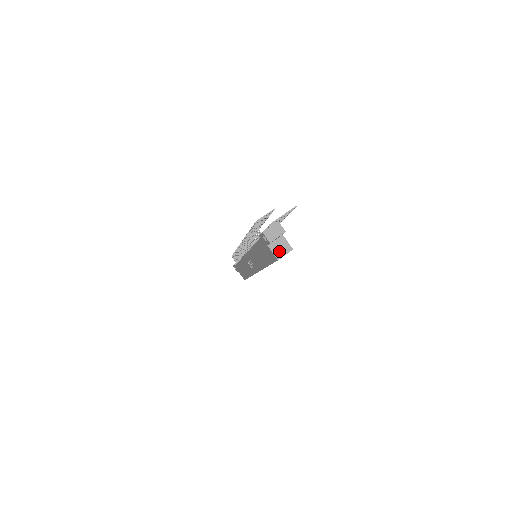
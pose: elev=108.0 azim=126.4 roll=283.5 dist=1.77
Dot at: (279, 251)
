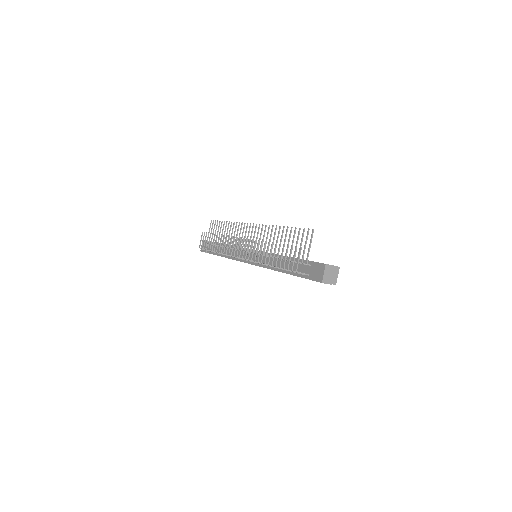
Dot at: occluded
